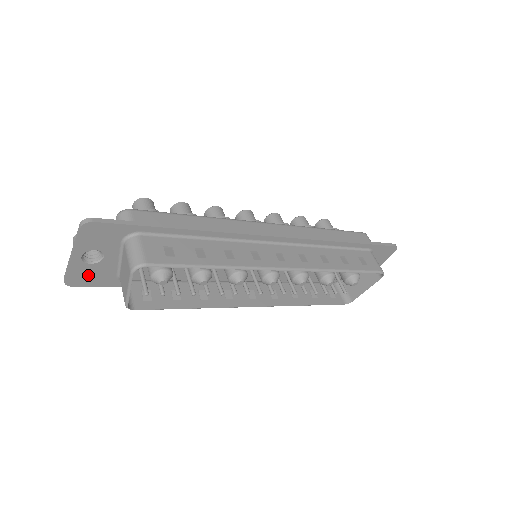
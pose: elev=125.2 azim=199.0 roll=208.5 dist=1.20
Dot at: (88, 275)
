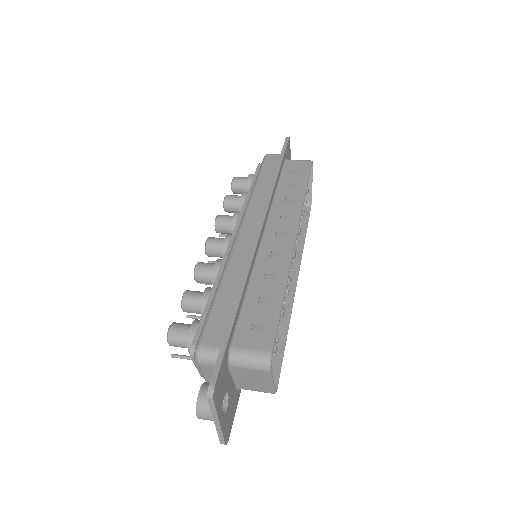
Dot at: (229, 418)
